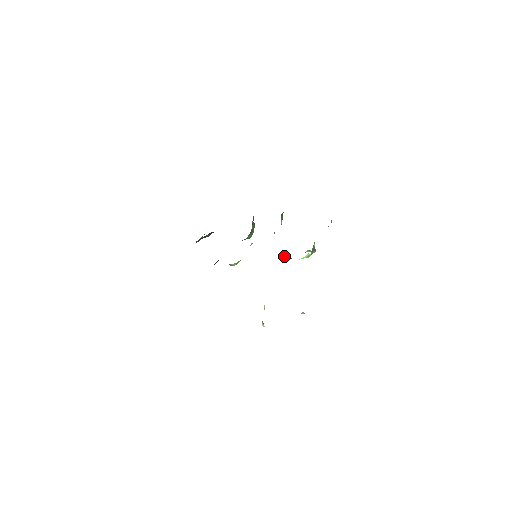
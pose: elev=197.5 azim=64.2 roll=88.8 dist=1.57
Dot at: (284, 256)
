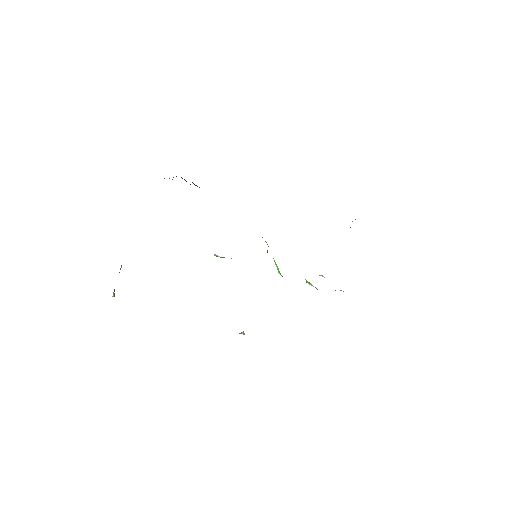
Dot at: occluded
